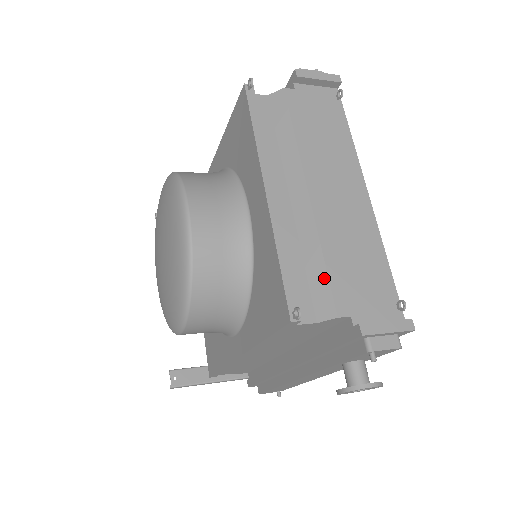
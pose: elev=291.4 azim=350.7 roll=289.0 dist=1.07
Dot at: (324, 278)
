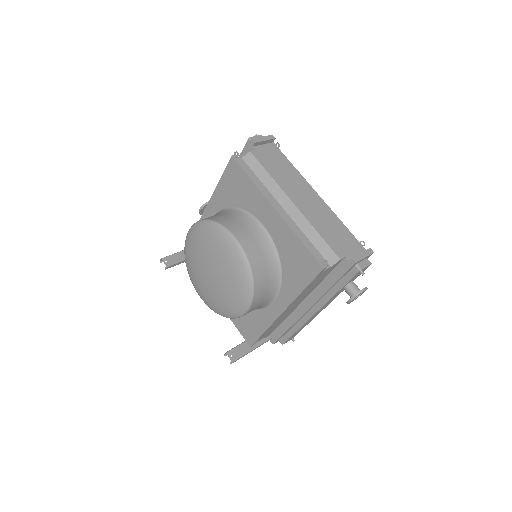
Dot at: (324, 244)
